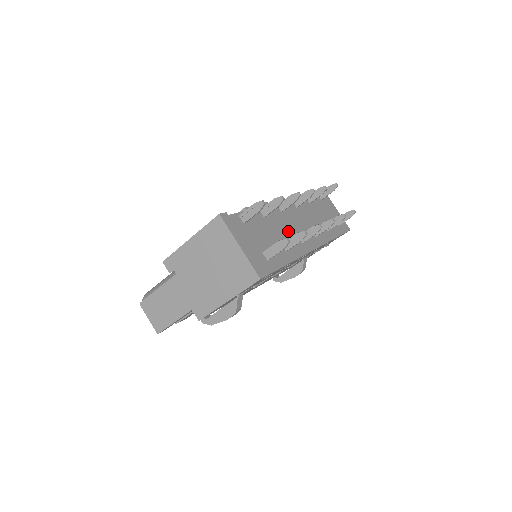
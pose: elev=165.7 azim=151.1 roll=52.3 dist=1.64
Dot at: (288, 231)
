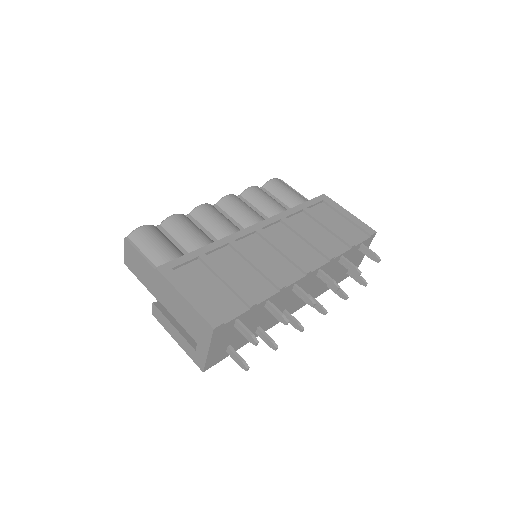
Dot at: (279, 309)
